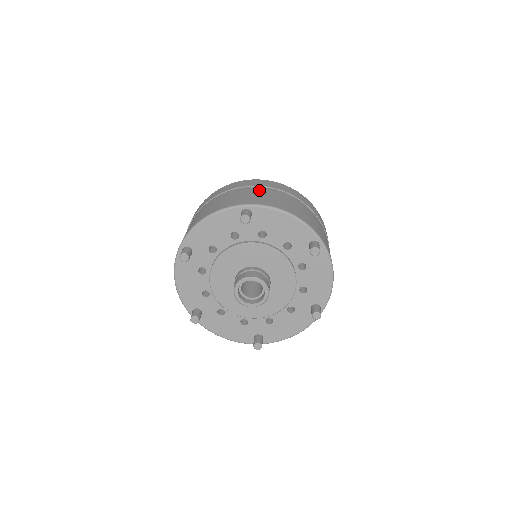
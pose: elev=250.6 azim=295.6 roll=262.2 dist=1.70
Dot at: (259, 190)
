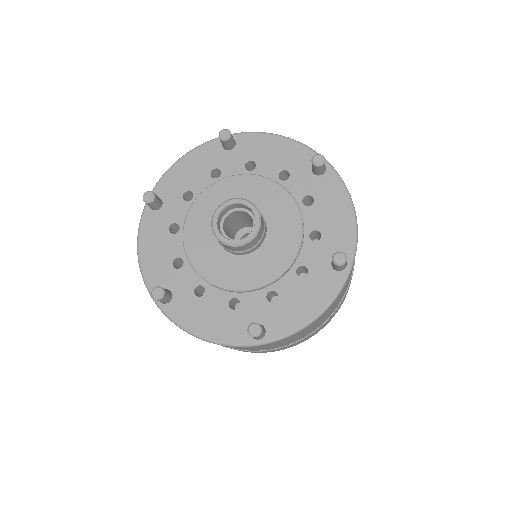
Dot at: occluded
